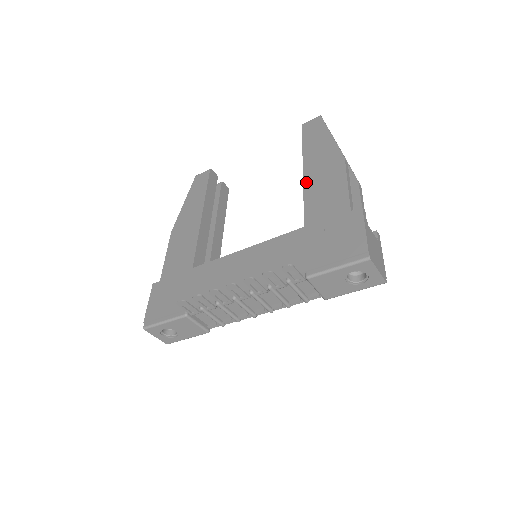
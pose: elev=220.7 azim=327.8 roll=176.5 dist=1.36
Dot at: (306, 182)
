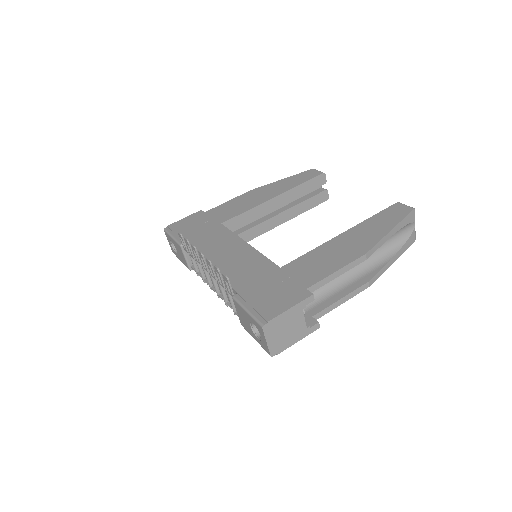
Dot at: (329, 242)
